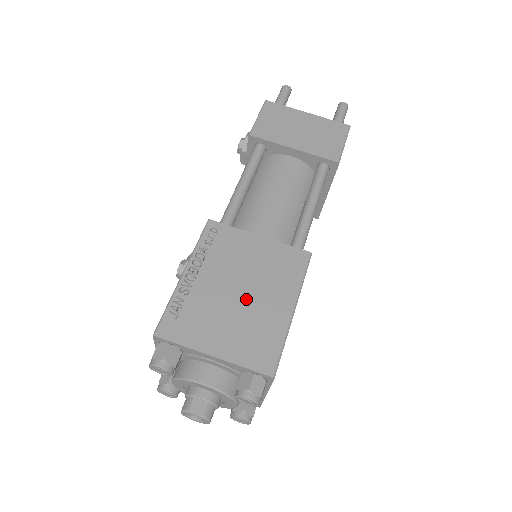
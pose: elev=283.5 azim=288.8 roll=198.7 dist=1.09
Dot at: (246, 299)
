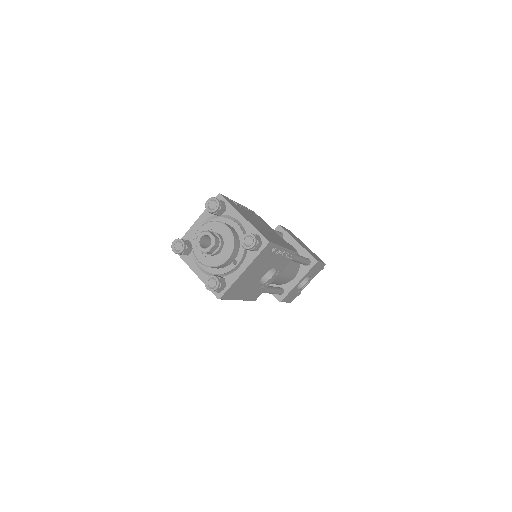
Dot at: (264, 228)
